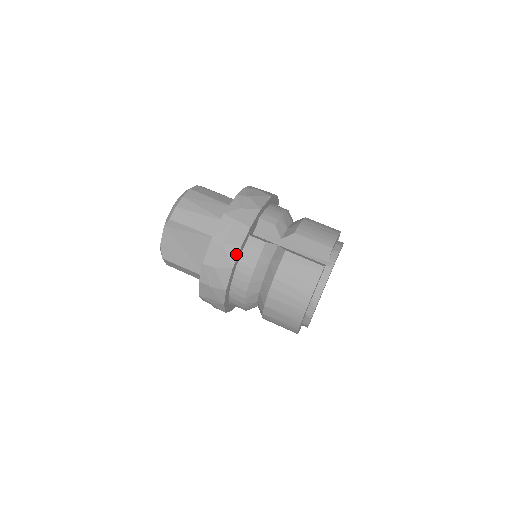
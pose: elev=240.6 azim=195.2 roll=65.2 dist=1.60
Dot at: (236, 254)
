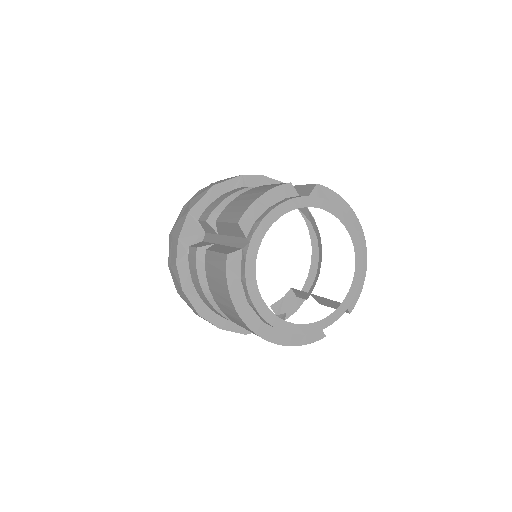
Dot at: (178, 274)
